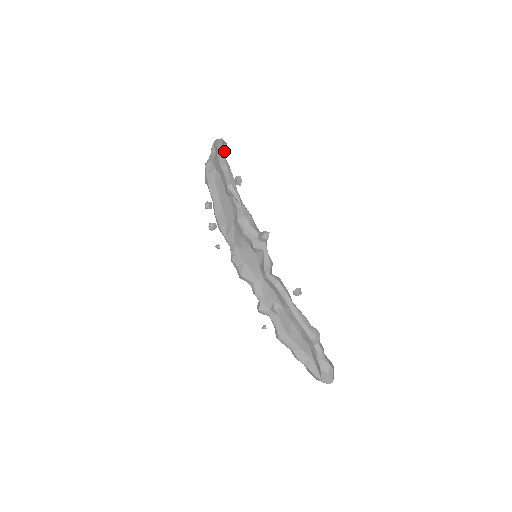
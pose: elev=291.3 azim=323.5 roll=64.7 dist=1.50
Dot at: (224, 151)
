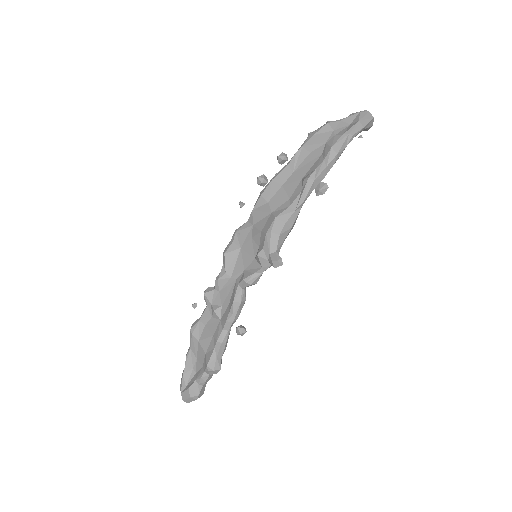
Dot at: occluded
